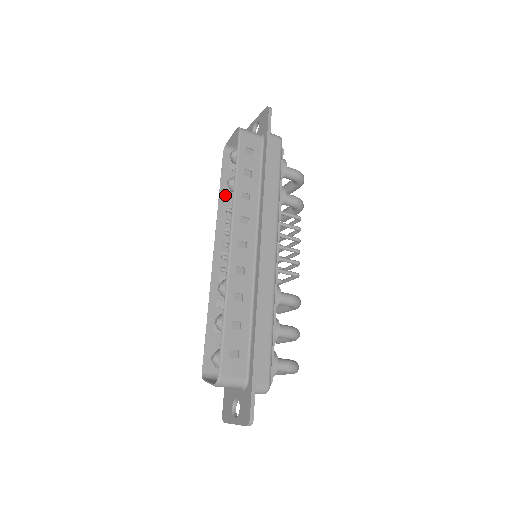
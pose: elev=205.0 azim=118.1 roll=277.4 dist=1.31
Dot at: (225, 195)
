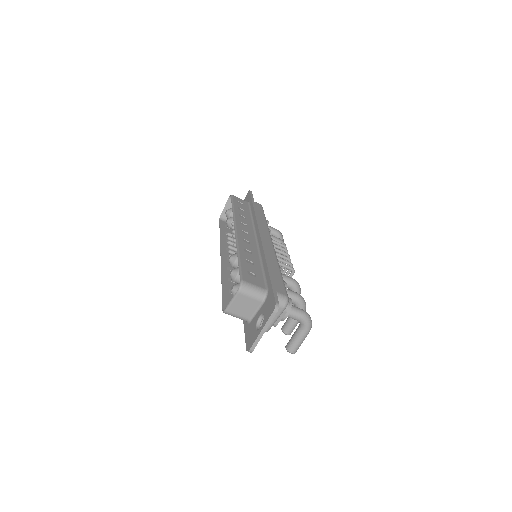
Dot at: (224, 235)
